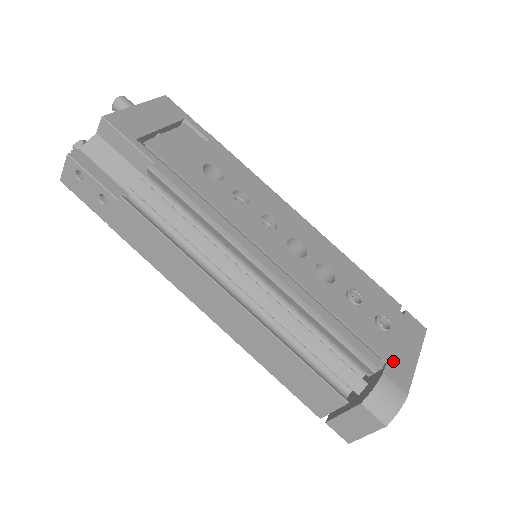
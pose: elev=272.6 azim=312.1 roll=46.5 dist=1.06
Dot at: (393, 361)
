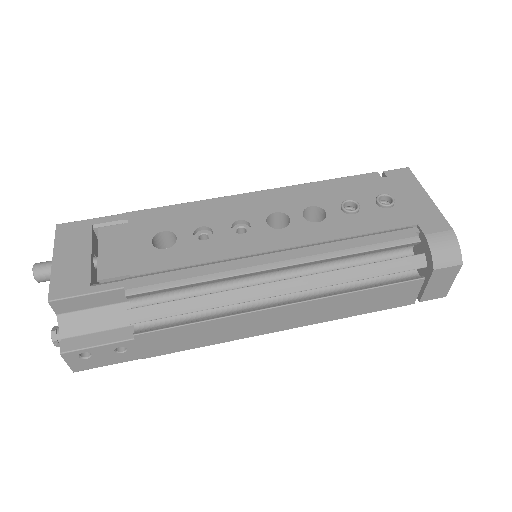
Dot at: (419, 219)
